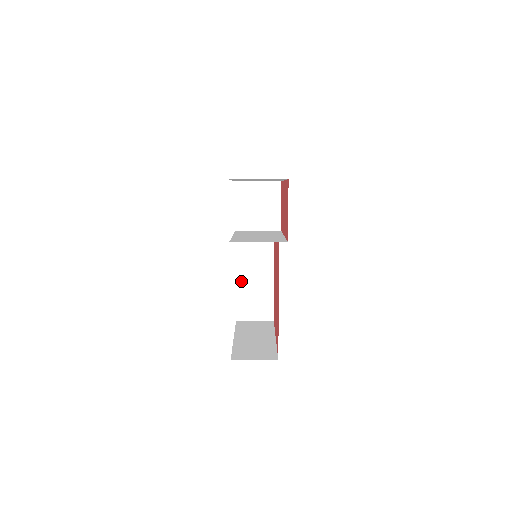
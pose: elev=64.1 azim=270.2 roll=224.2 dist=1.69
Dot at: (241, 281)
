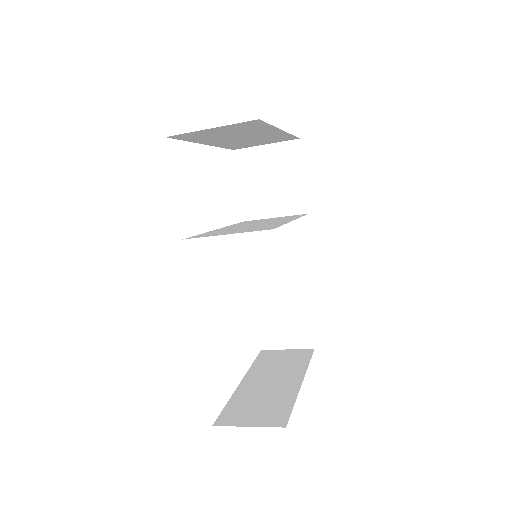
Dot at: (261, 293)
